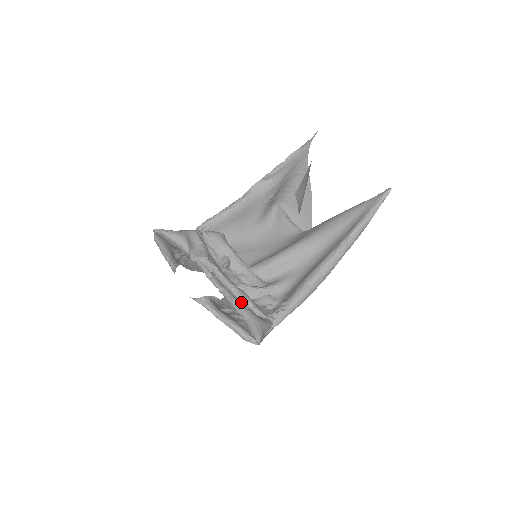
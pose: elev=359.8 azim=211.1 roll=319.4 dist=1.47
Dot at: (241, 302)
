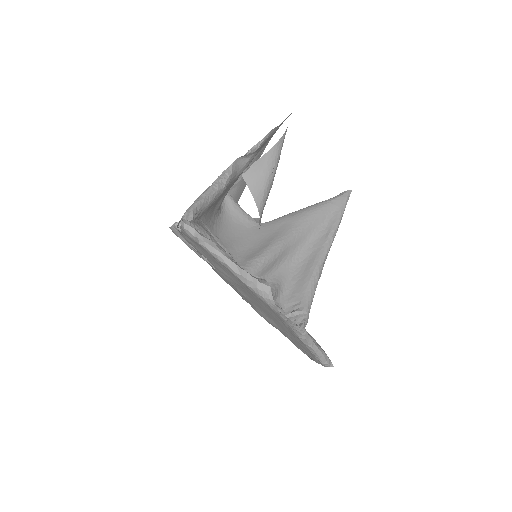
Dot at: occluded
